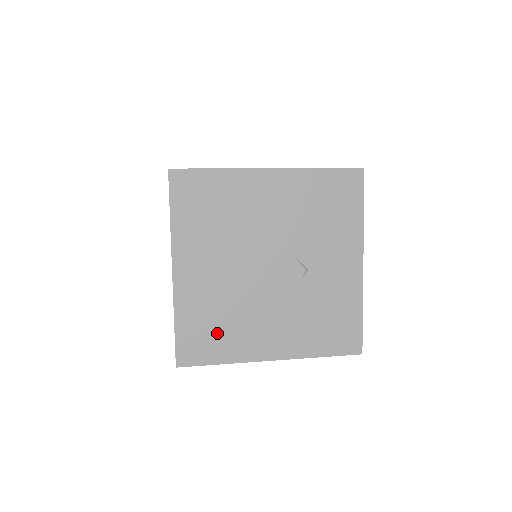
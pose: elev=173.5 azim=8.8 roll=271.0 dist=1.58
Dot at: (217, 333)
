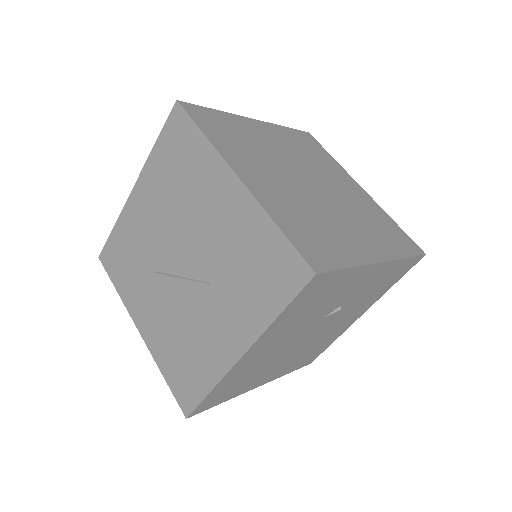
Dot at: (316, 350)
